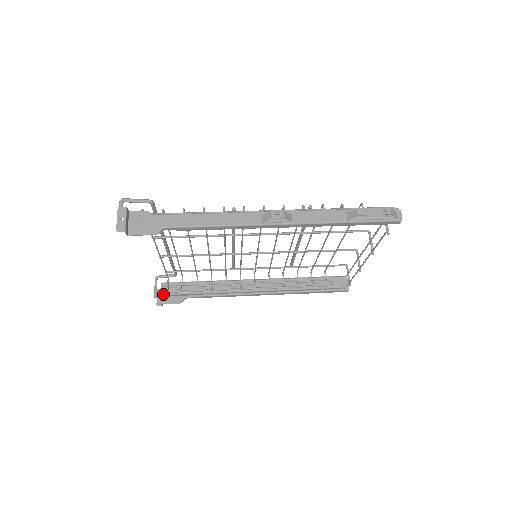
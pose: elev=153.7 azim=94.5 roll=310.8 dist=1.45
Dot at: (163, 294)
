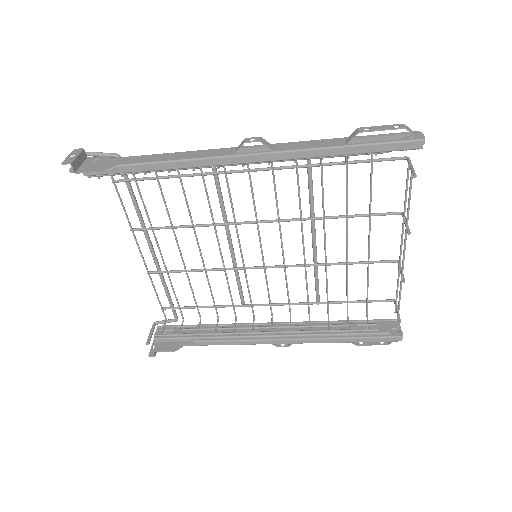
Dot at: (156, 338)
